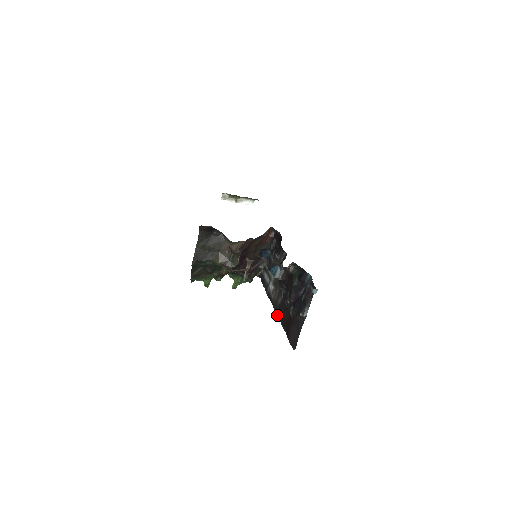
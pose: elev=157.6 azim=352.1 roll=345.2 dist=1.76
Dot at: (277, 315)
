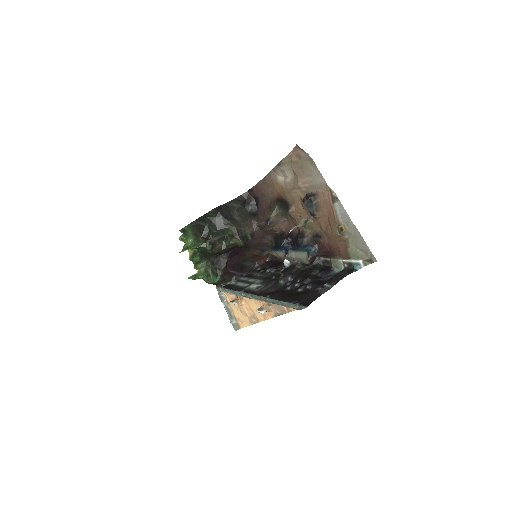
Dot at: (269, 295)
